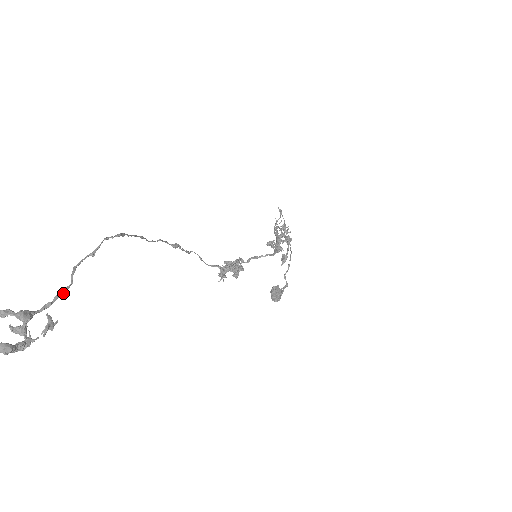
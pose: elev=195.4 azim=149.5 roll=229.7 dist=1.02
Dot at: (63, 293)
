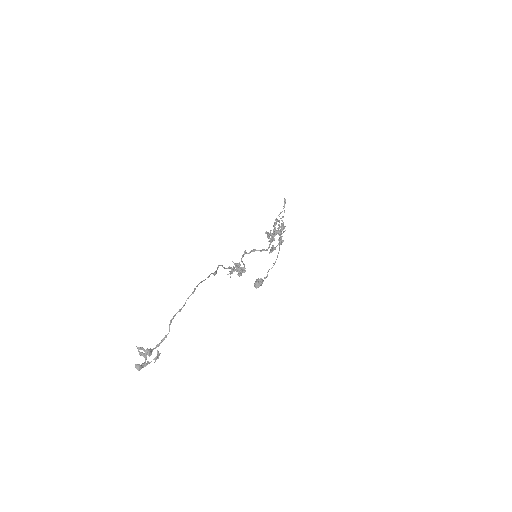
Dot at: occluded
